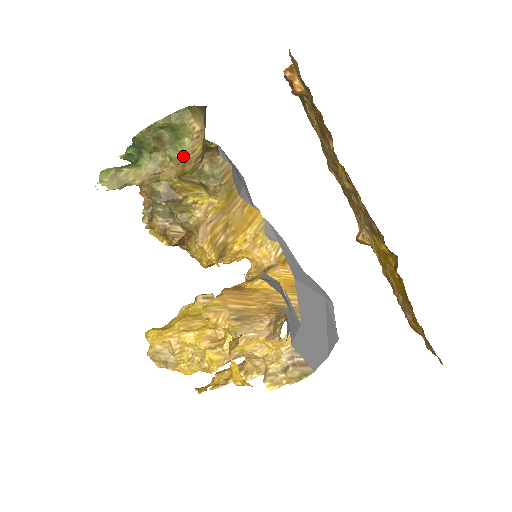
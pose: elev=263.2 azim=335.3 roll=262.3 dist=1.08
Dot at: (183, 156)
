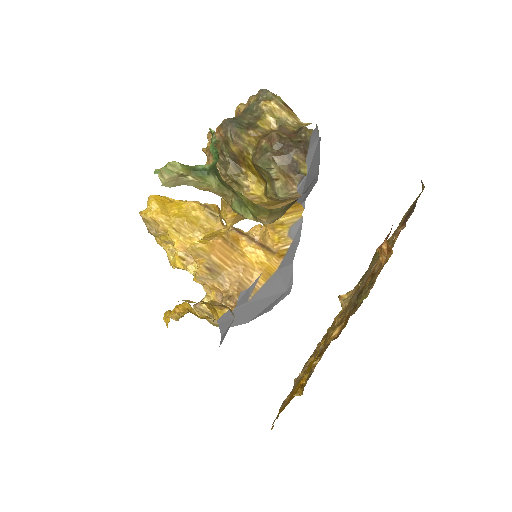
Dot at: (242, 215)
